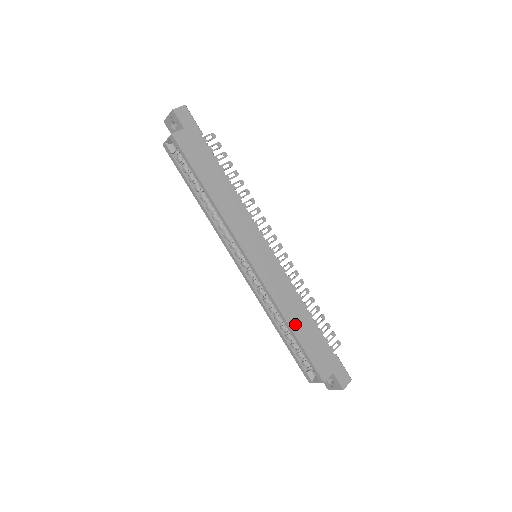
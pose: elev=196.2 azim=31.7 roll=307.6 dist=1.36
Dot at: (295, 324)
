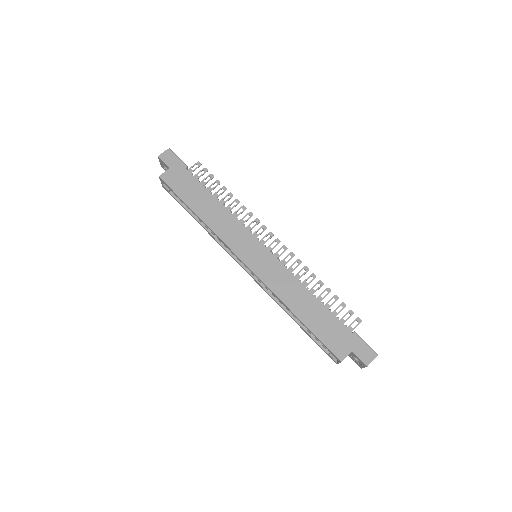
Dot at: (300, 310)
